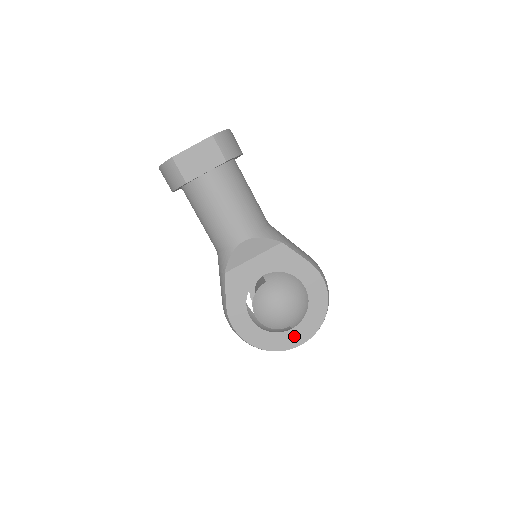
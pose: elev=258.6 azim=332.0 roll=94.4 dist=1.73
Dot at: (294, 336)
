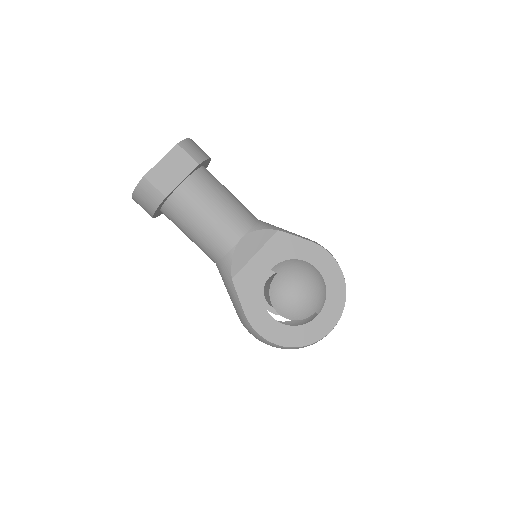
Dot at: (323, 322)
